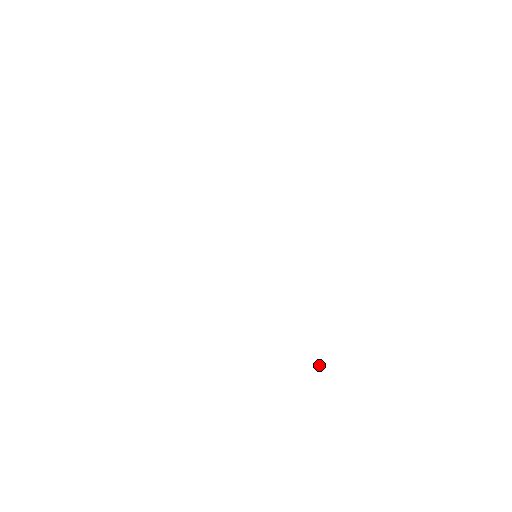
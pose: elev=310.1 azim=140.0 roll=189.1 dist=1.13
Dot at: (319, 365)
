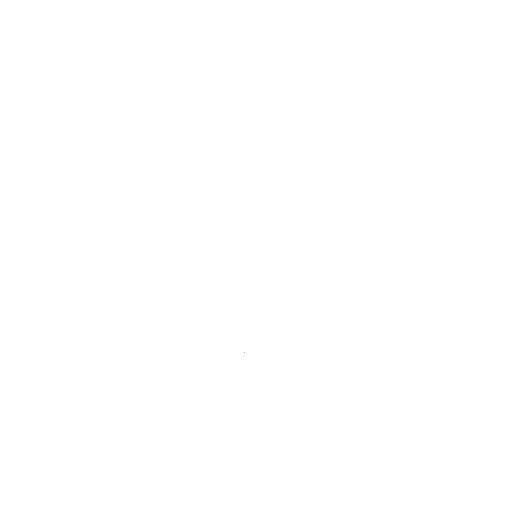
Dot at: occluded
